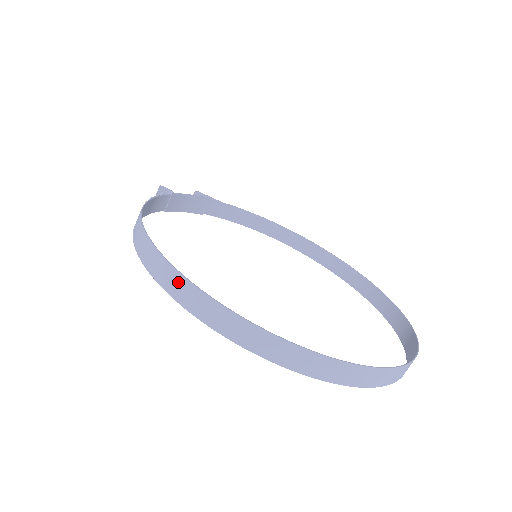
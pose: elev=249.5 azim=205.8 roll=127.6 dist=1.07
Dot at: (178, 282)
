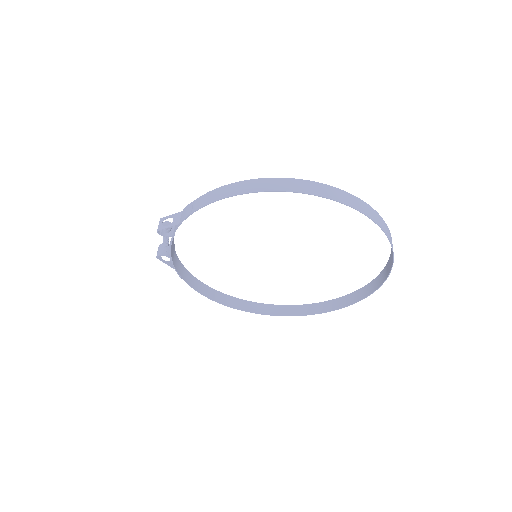
Dot at: (312, 185)
